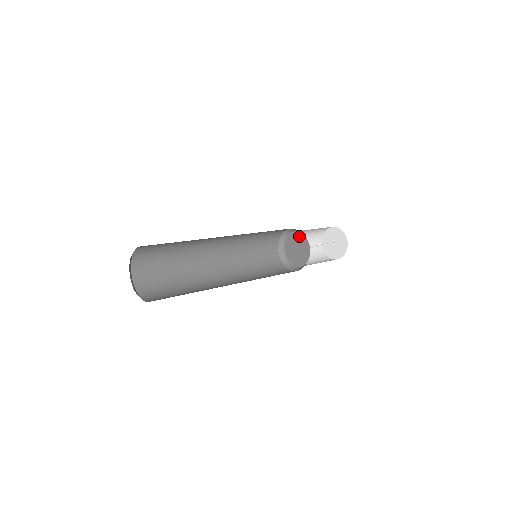
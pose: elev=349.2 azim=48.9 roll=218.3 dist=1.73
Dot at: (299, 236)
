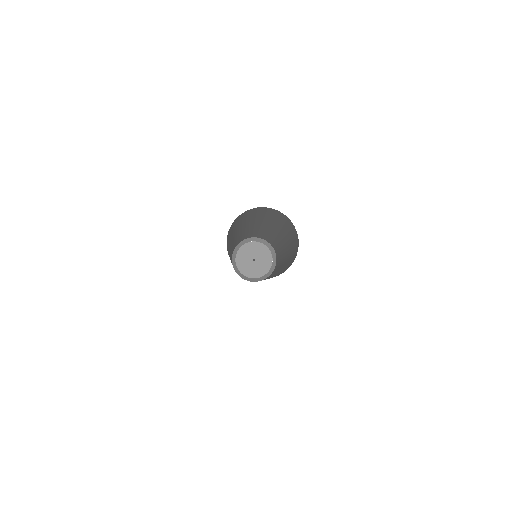
Dot at: (260, 247)
